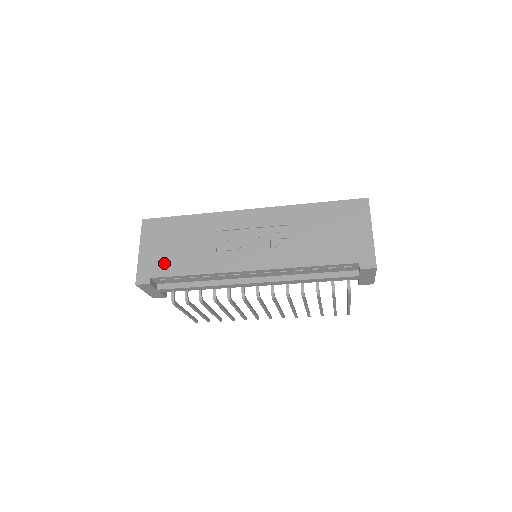
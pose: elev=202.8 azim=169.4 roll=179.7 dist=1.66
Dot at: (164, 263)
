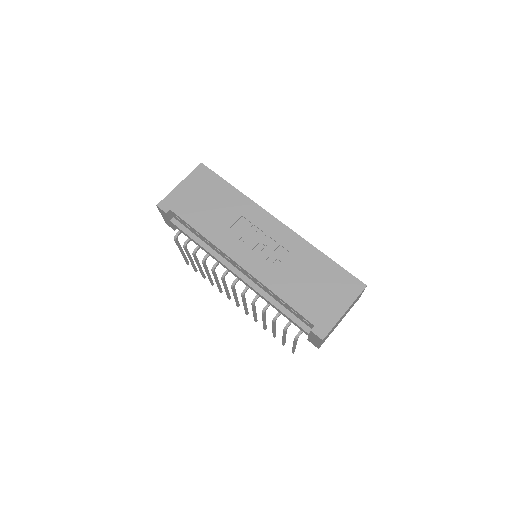
Dot at: (188, 207)
